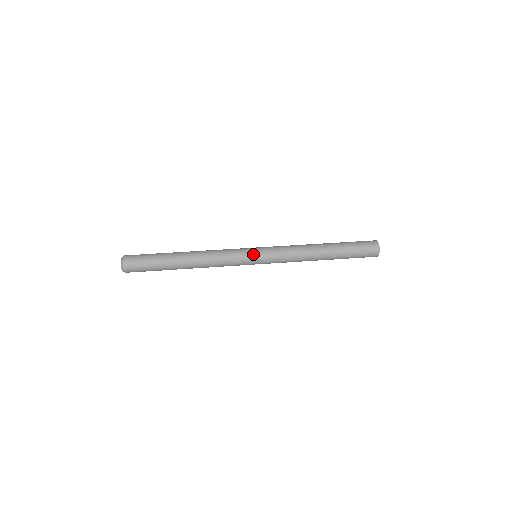
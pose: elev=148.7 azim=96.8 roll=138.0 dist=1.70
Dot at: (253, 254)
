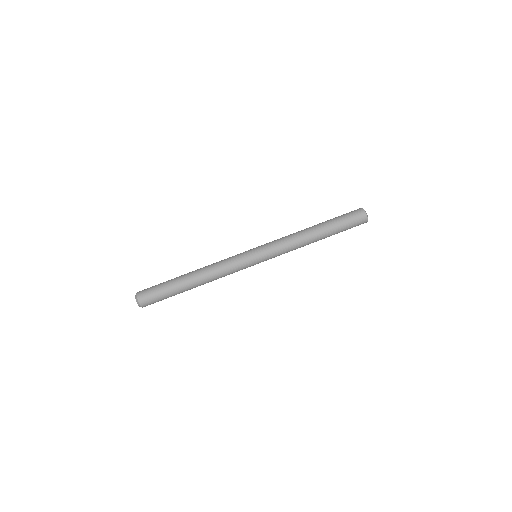
Dot at: (254, 259)
